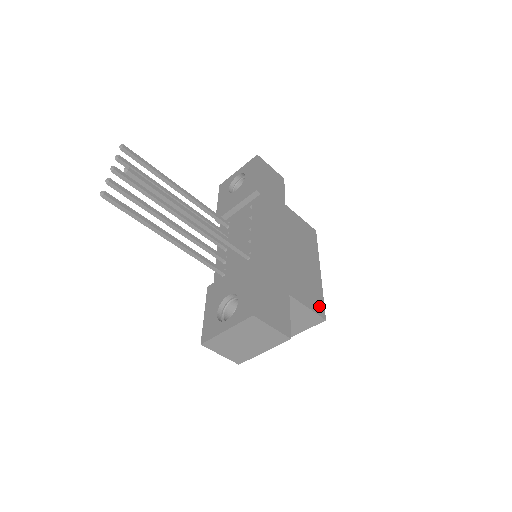
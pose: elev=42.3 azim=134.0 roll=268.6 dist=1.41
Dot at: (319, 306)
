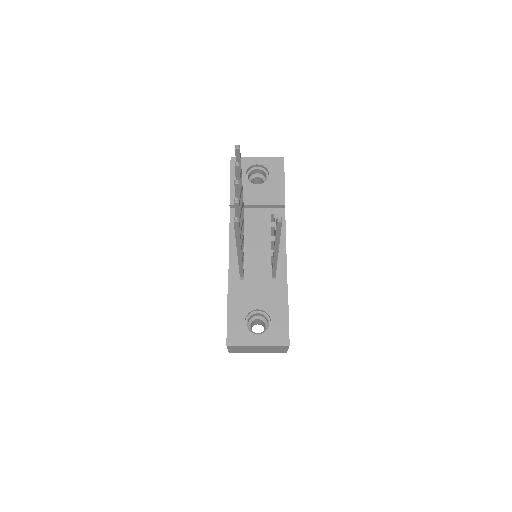
Dot at: occluded
